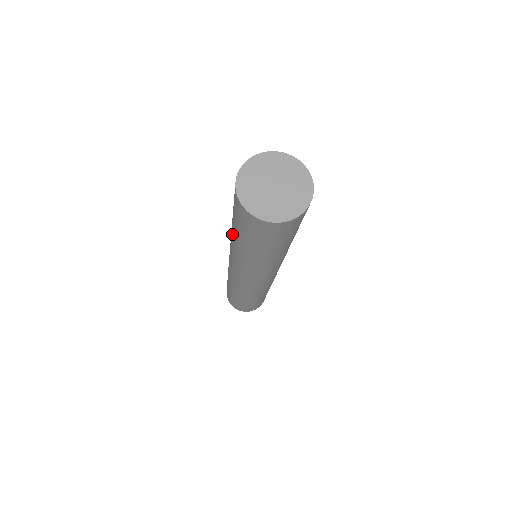
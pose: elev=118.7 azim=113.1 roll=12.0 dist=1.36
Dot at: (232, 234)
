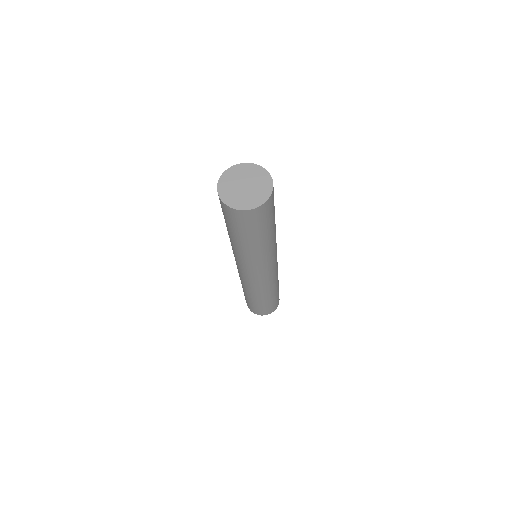
Dot at: occluded
